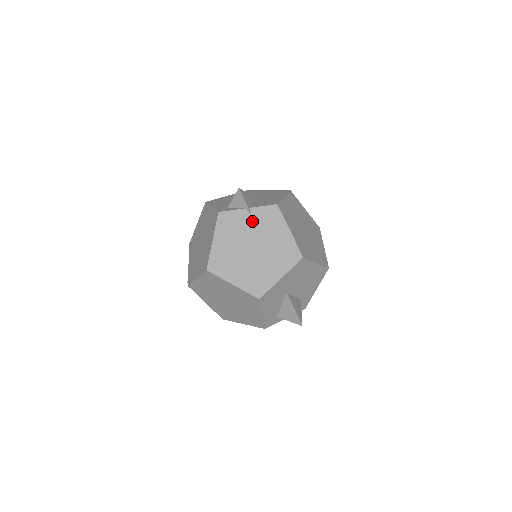
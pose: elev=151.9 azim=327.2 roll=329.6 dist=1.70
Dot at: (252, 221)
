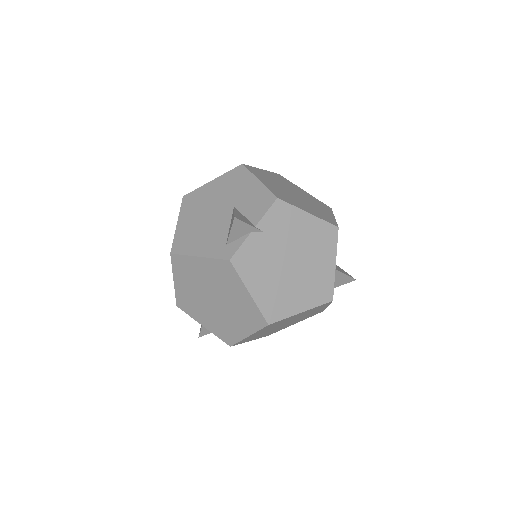
Dot at: (269, 237)
